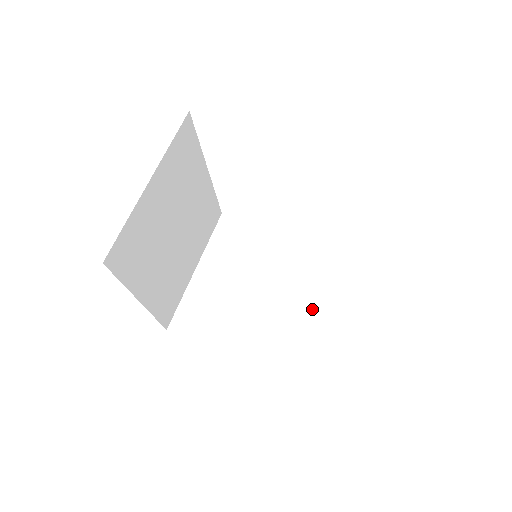
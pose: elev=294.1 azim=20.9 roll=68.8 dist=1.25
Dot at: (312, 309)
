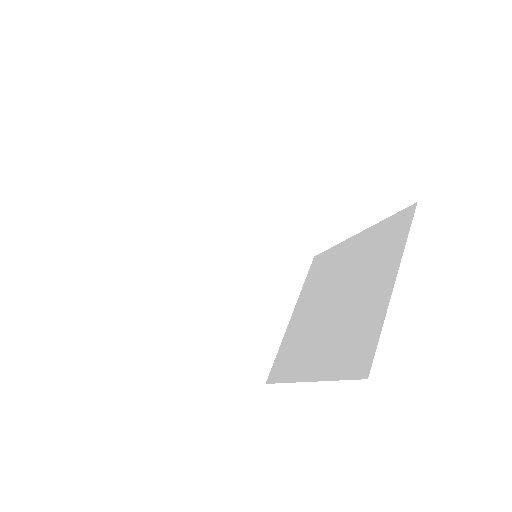
Dot at: (371, 293)
